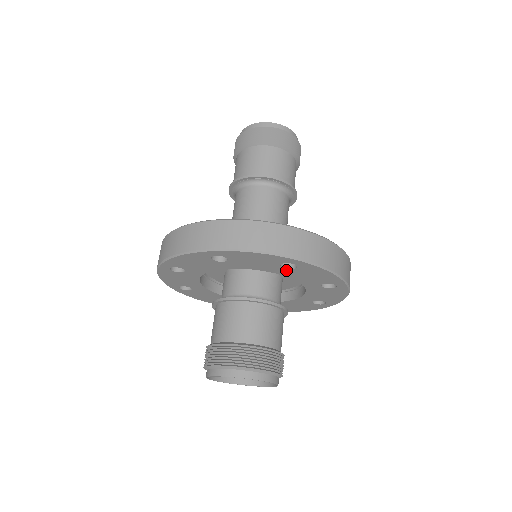
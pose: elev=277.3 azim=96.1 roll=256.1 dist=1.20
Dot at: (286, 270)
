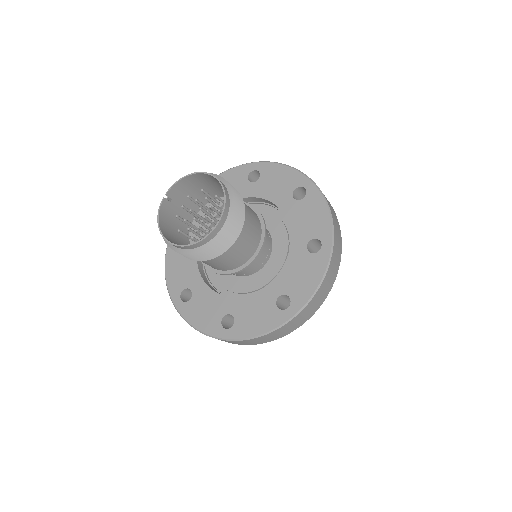
Dot at: (293, 203)
